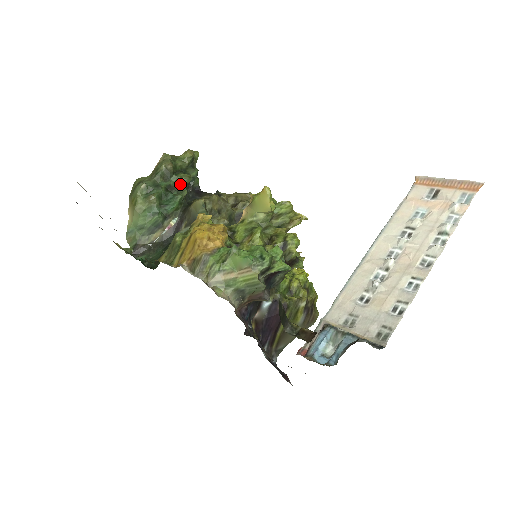
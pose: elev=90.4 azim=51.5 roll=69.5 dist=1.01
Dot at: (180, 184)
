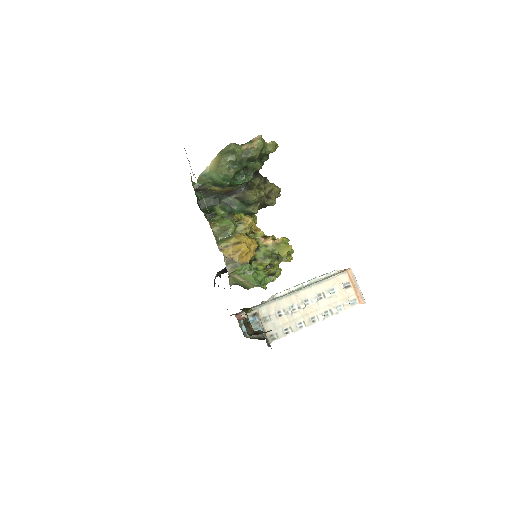
Dot at: (253, 169)
